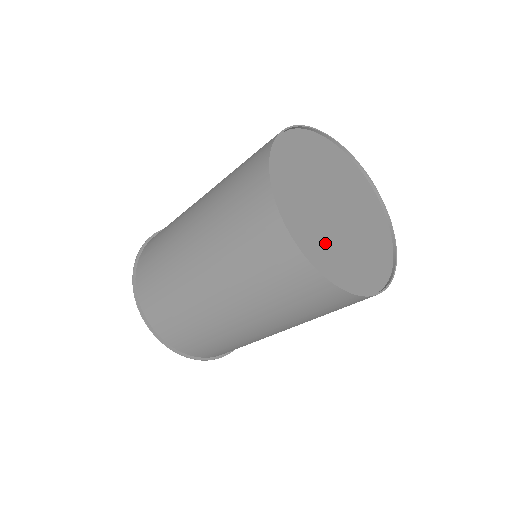
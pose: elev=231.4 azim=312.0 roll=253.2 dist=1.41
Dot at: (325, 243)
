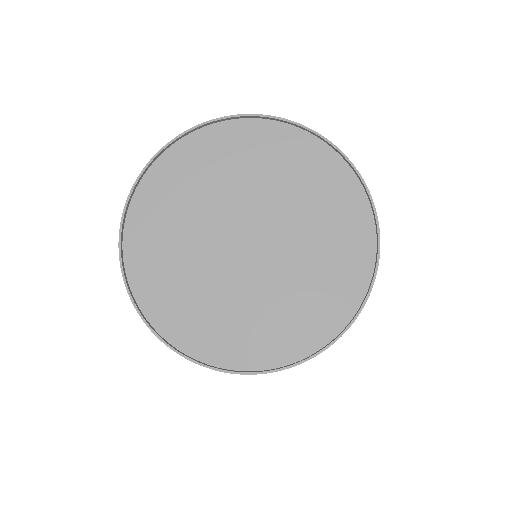
Dot at: (242, 317)
